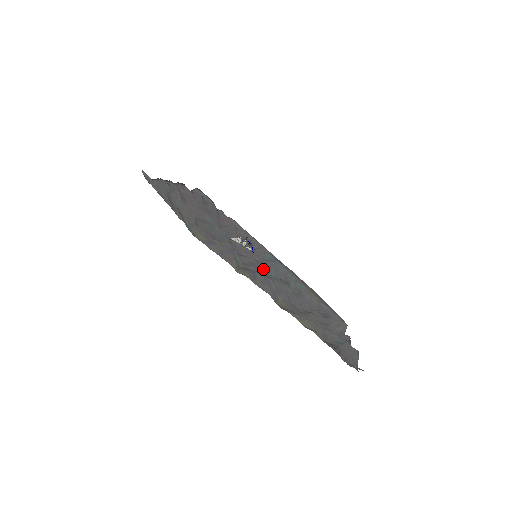
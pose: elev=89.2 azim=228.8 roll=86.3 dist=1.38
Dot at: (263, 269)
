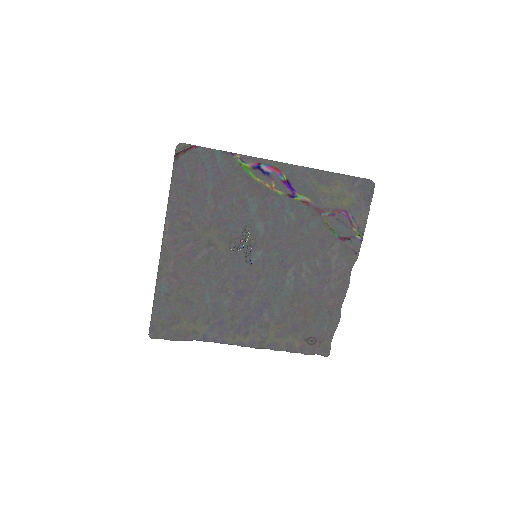
Dot at: (259, 291)
